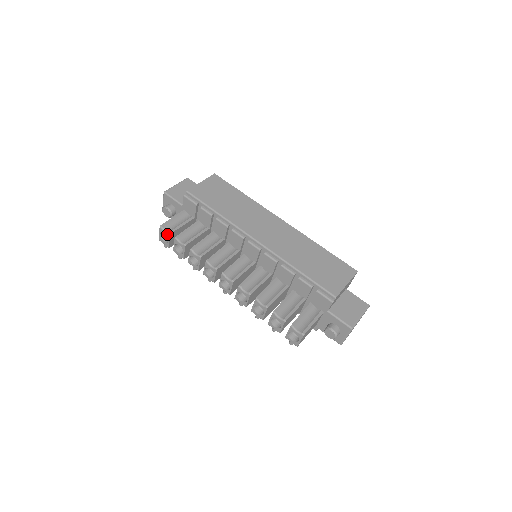
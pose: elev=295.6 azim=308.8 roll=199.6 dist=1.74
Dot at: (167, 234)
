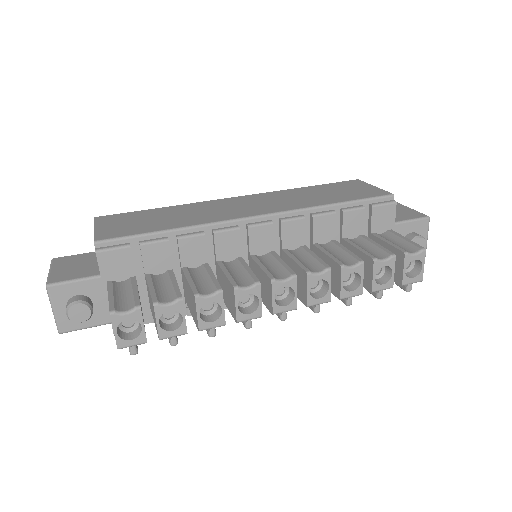
Dot at: (133, 314)
